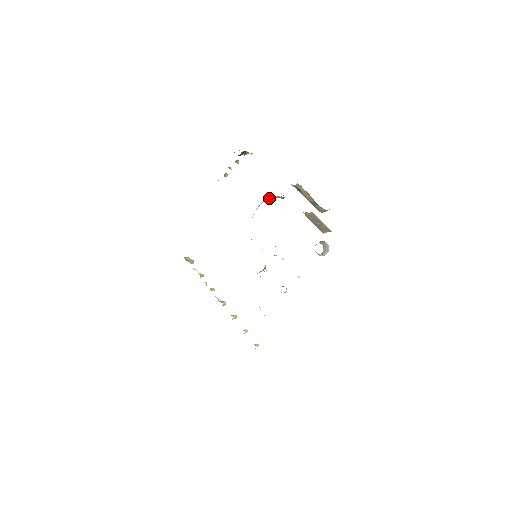
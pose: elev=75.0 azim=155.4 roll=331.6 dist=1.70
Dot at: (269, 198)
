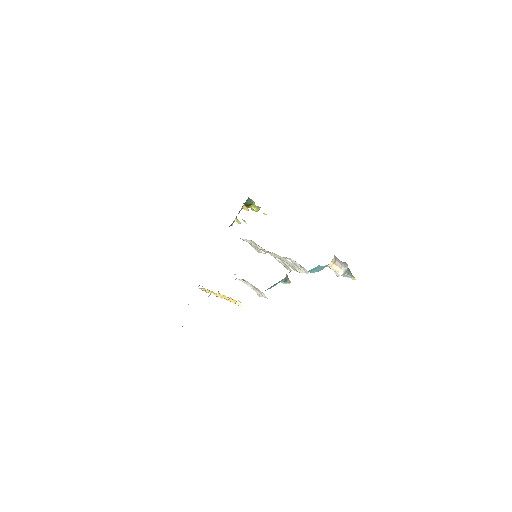
Dot at: occluded
